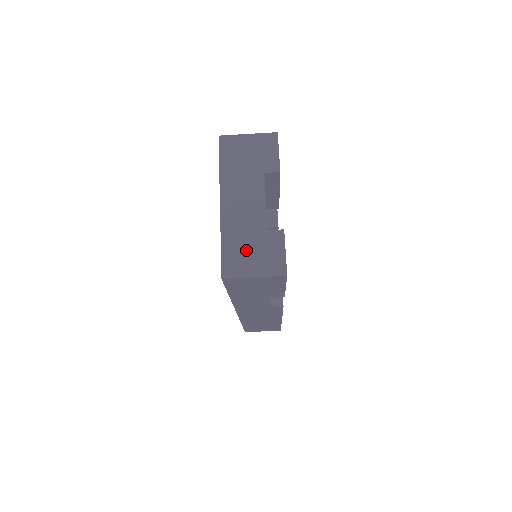
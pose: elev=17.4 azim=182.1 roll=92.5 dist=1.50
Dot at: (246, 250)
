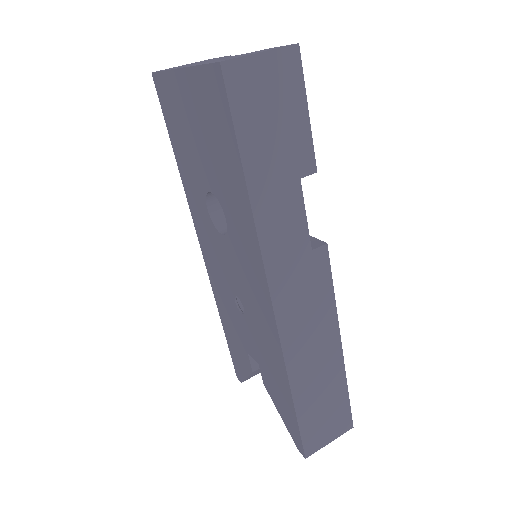
Dot at: occluded
